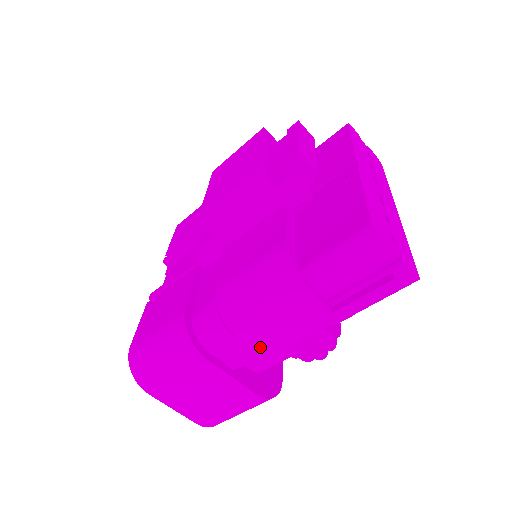
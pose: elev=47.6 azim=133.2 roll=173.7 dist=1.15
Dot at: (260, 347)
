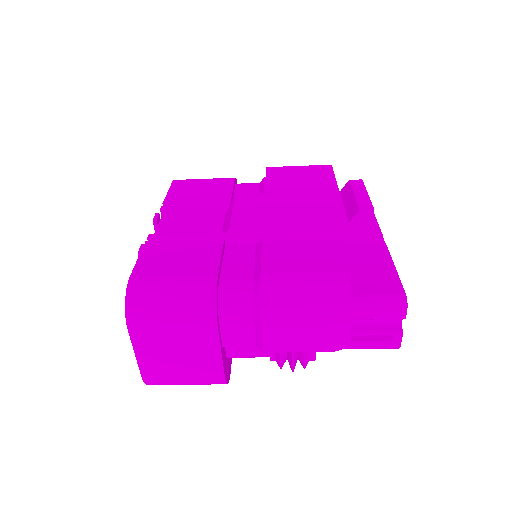
Dot at: (271, 341)
